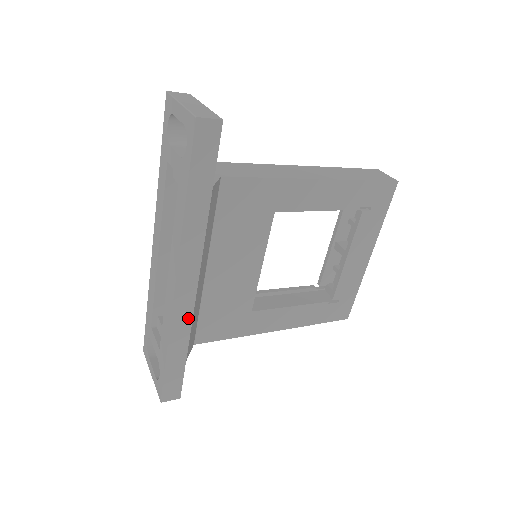
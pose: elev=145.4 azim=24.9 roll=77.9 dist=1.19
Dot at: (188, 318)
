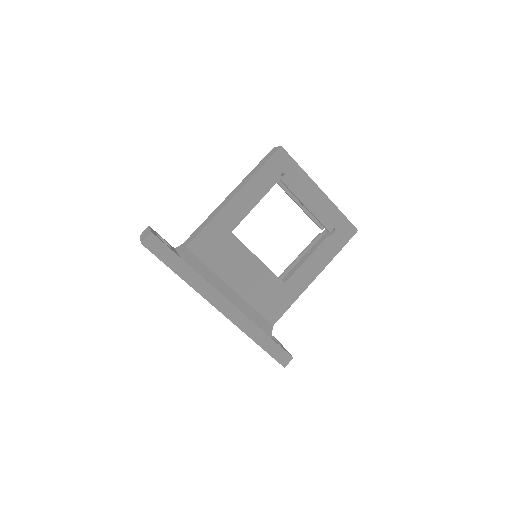
Dot at: (244, 318)
